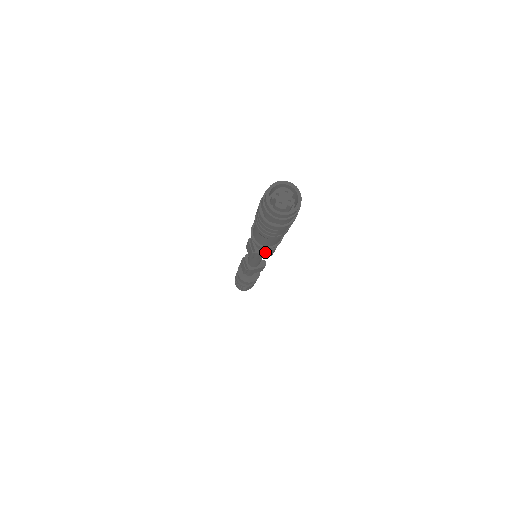
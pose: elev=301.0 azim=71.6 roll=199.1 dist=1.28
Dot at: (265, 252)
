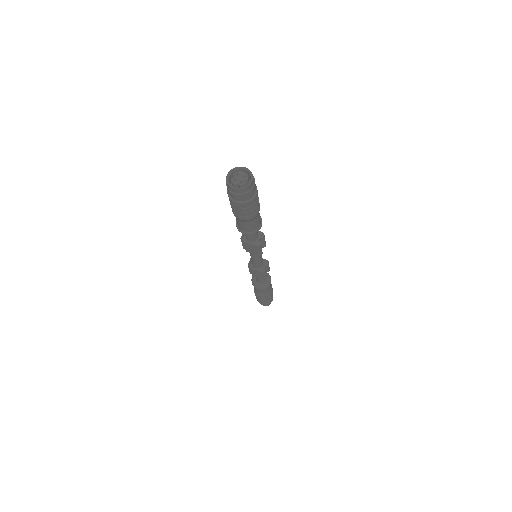
Dot at: (249, 244)
